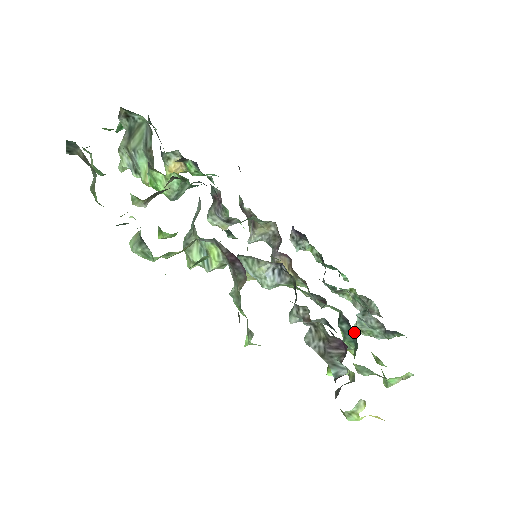
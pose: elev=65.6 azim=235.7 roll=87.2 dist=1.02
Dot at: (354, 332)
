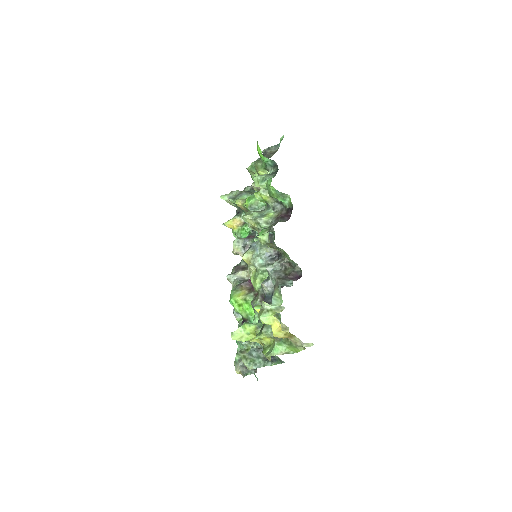
Dot at: occluded
